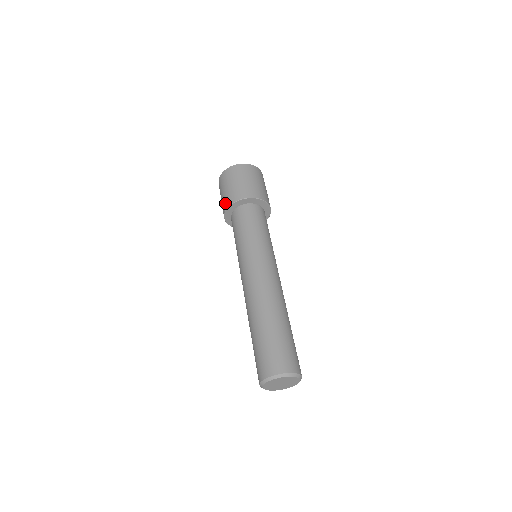
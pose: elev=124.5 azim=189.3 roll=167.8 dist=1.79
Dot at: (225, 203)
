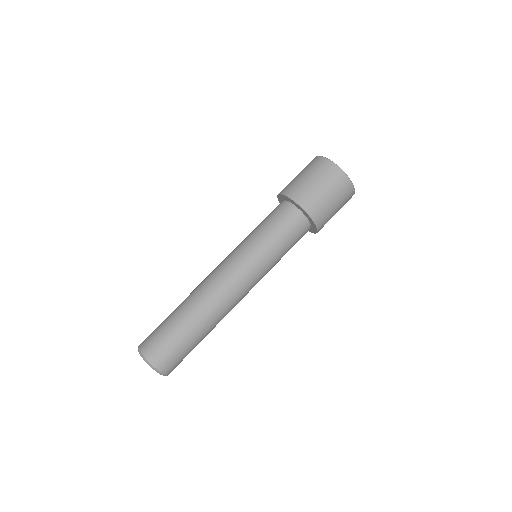
Dot at: occluded
